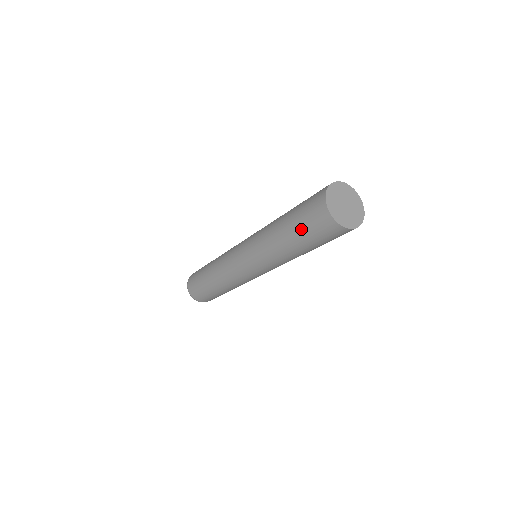
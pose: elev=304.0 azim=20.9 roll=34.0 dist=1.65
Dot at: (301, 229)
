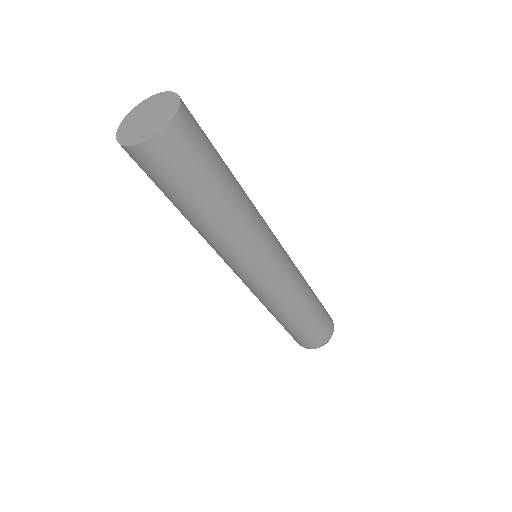
Dot at: (164, 191)
